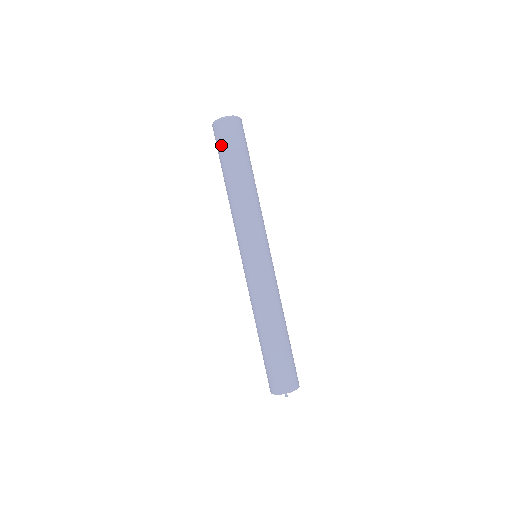
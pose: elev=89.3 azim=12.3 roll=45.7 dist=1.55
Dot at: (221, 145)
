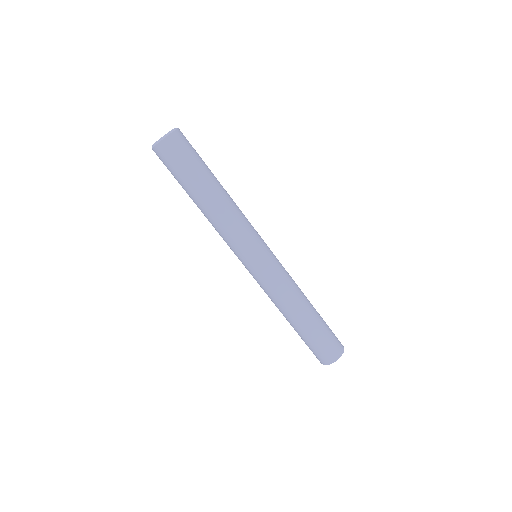
Dot at: (179, 164)
